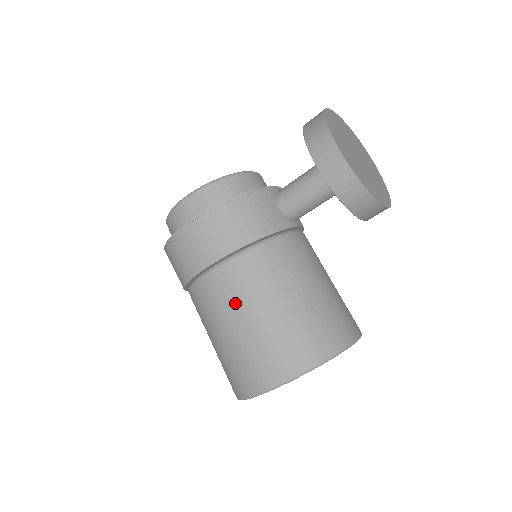
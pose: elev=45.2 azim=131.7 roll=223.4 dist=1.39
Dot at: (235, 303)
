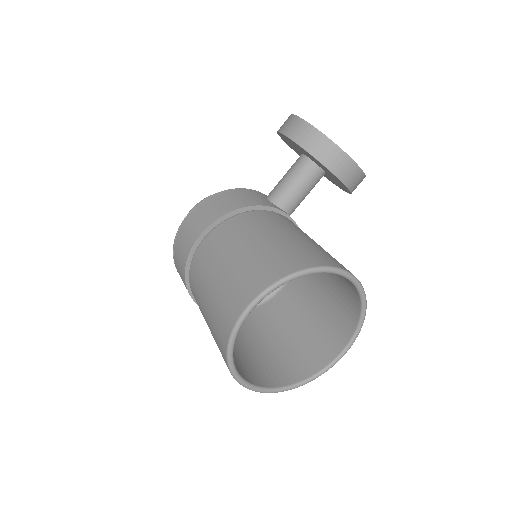
Dot at: (222, 250)
